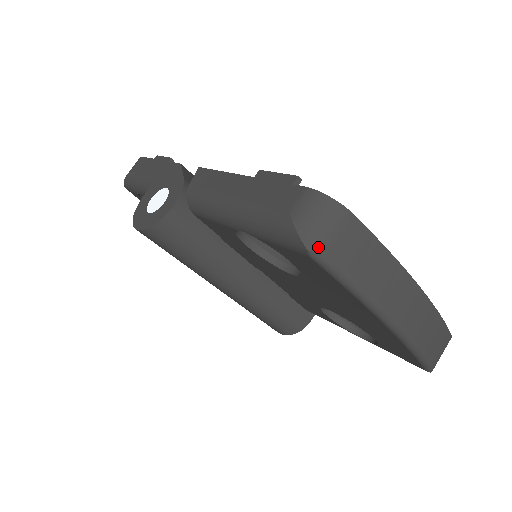
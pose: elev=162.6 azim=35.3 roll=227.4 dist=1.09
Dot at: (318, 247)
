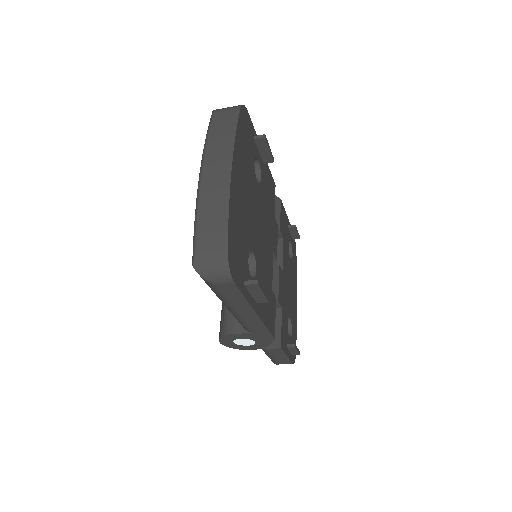
Dot at: (216, 110)
